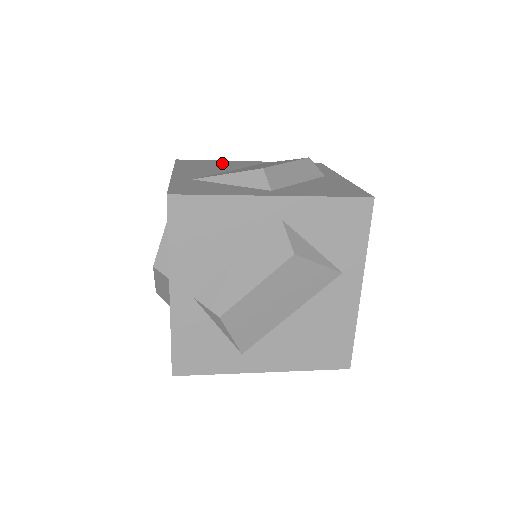
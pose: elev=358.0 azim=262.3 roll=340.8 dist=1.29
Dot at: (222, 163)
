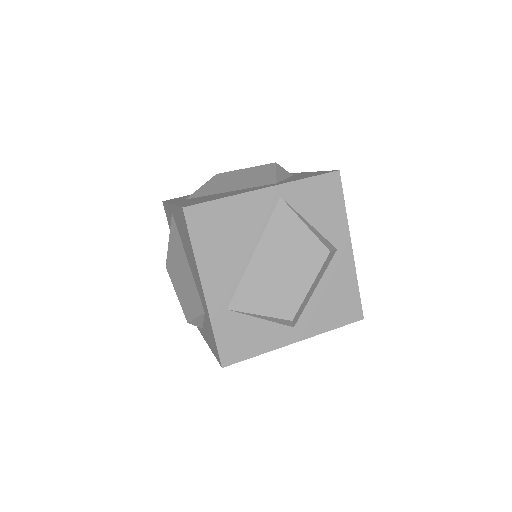
Dot at: (238, 215)
